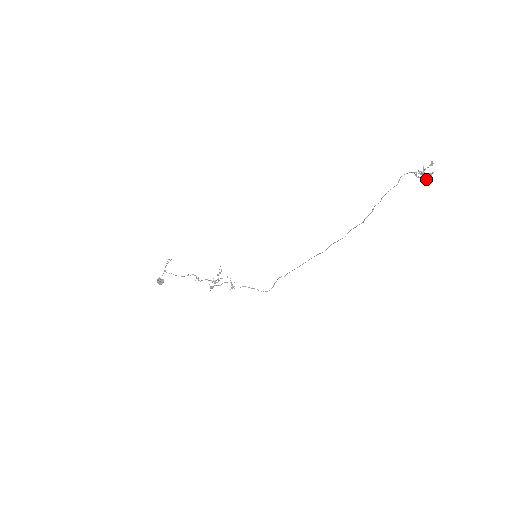
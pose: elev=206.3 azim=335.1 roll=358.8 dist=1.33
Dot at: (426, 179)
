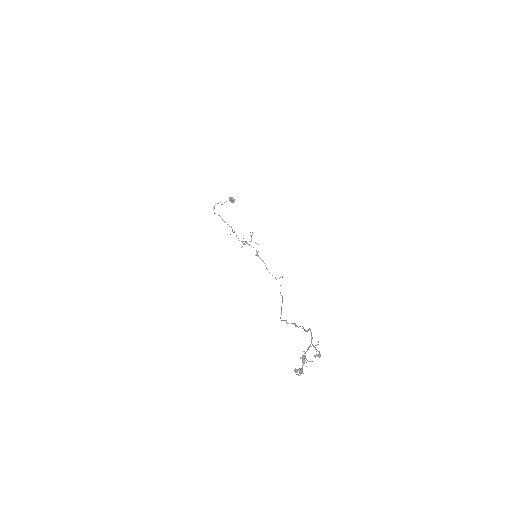
Dot at: (296, 372)
